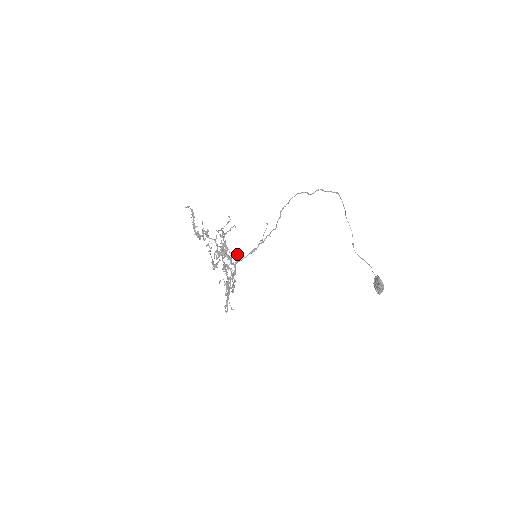
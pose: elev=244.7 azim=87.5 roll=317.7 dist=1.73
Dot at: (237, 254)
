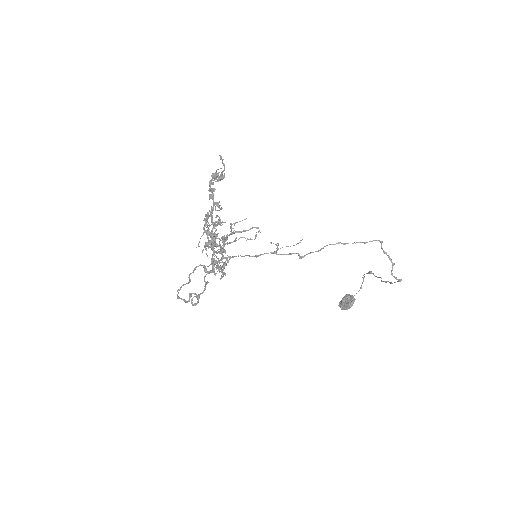
Dot at: (233, 257)
